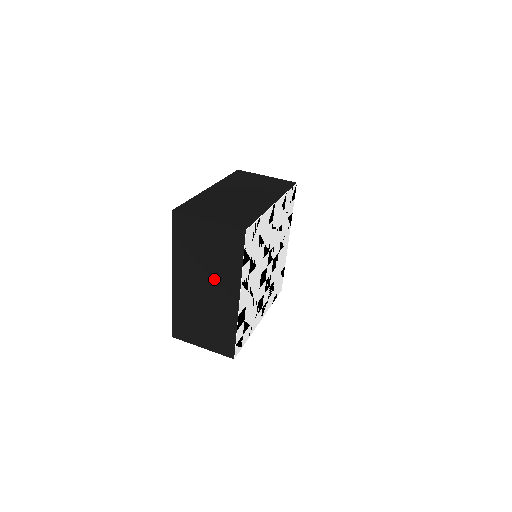
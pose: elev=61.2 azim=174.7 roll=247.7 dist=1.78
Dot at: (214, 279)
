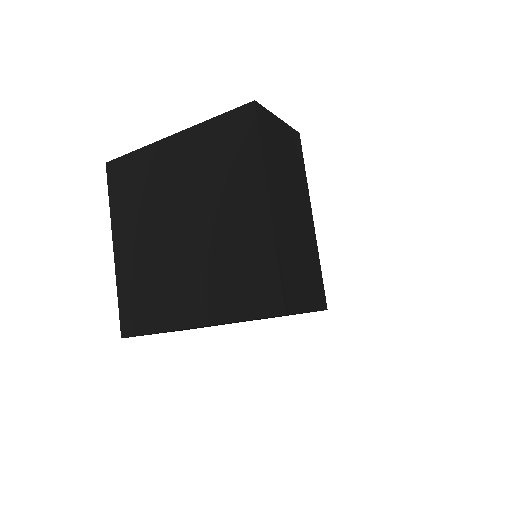
Dot at: occluded
